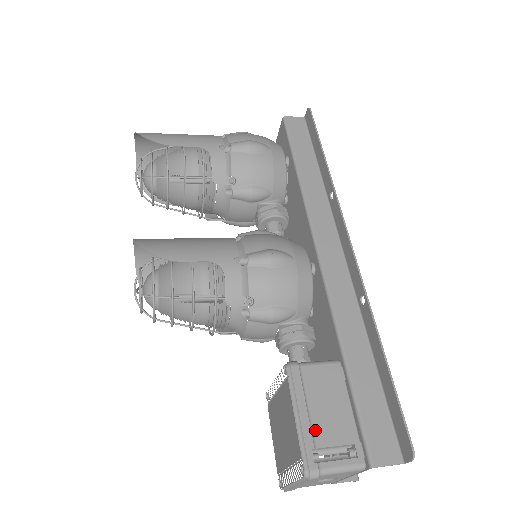
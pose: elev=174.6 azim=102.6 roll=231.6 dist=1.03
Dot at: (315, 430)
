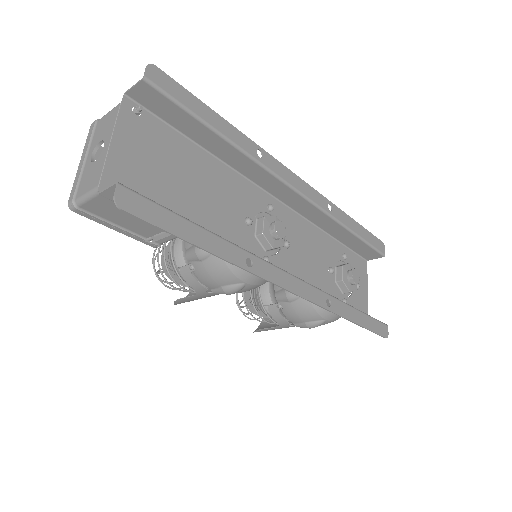
Dot at: occluded
